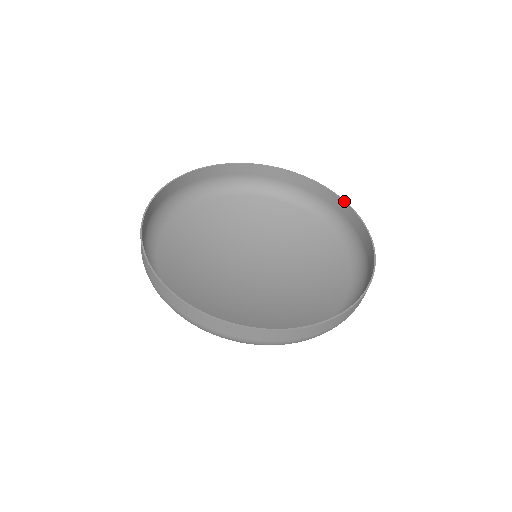
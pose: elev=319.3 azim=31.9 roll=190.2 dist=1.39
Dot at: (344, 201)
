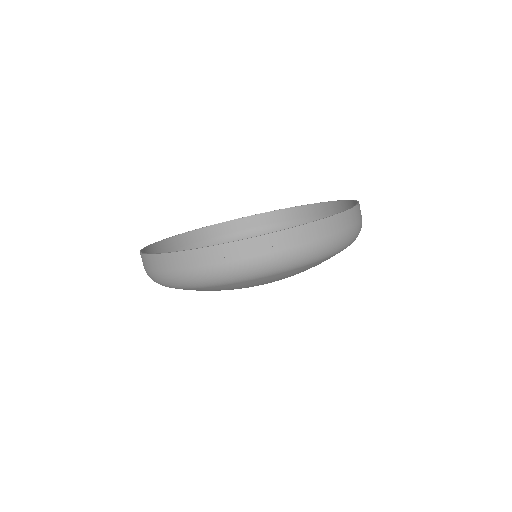
Dot at: (291, 207)
